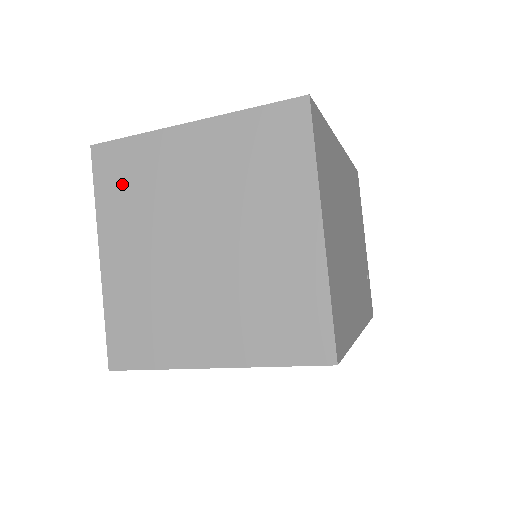
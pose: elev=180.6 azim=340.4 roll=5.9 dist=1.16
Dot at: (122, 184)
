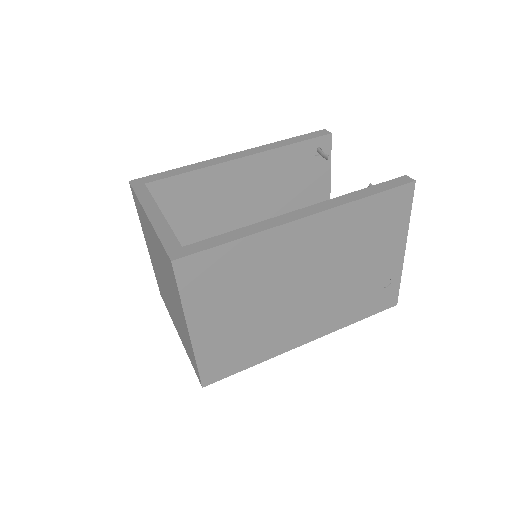
Dot at: (141, 217)
